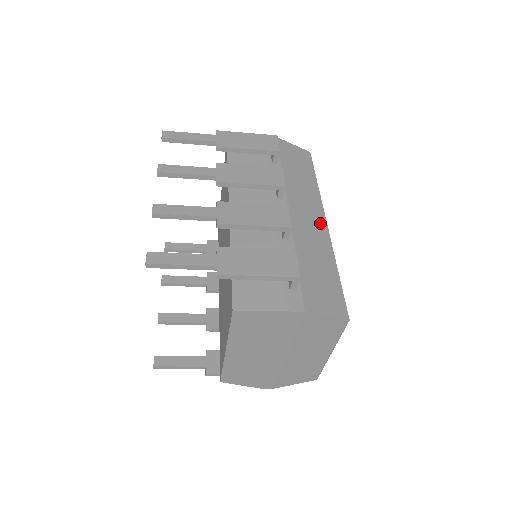
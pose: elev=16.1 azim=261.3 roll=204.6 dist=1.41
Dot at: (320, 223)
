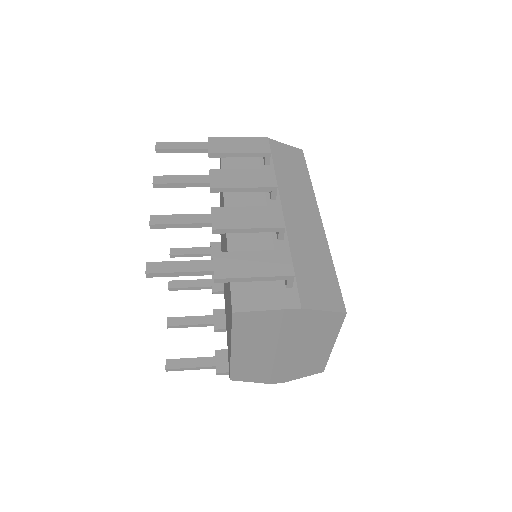
Dot at: (314, 220)
